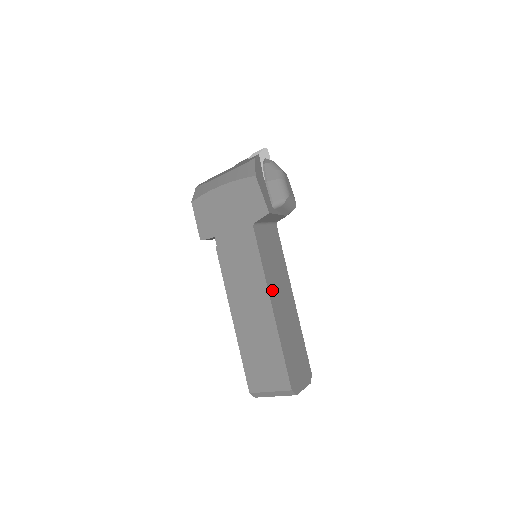
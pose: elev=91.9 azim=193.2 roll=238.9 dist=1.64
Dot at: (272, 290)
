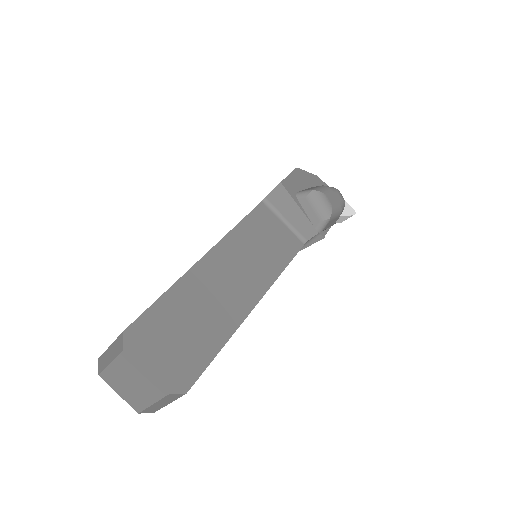
Dot at: (226, 250)
